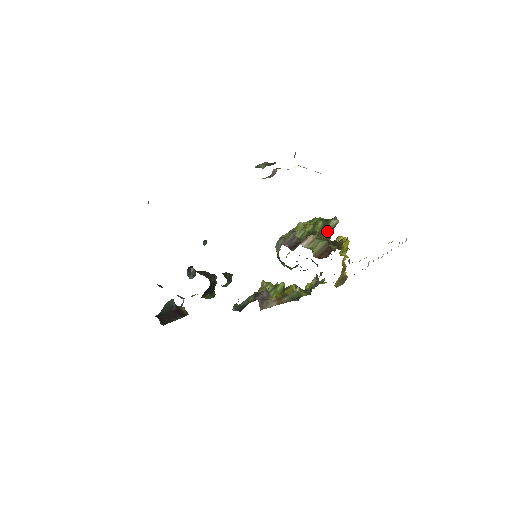
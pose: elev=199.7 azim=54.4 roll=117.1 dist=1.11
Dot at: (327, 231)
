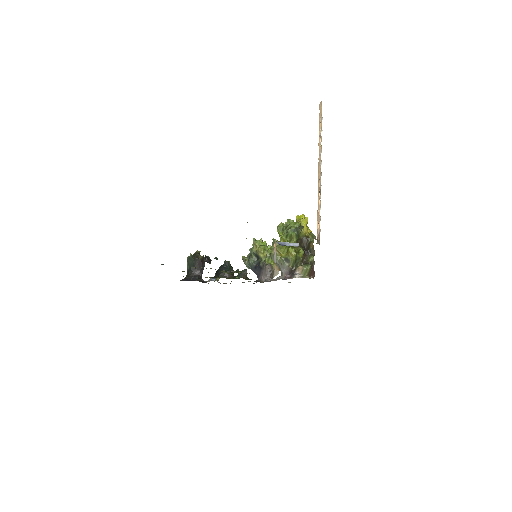
Dot at: (299, 236)
